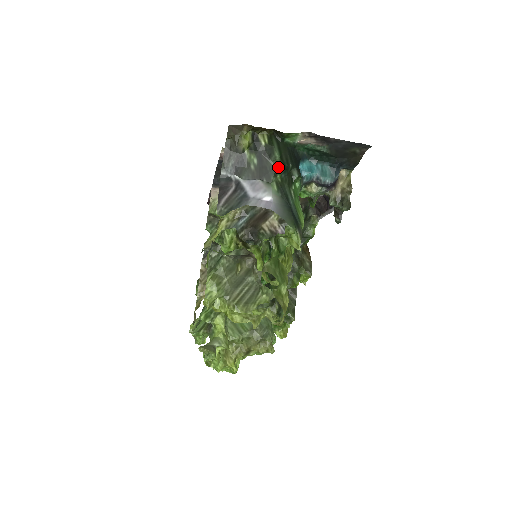
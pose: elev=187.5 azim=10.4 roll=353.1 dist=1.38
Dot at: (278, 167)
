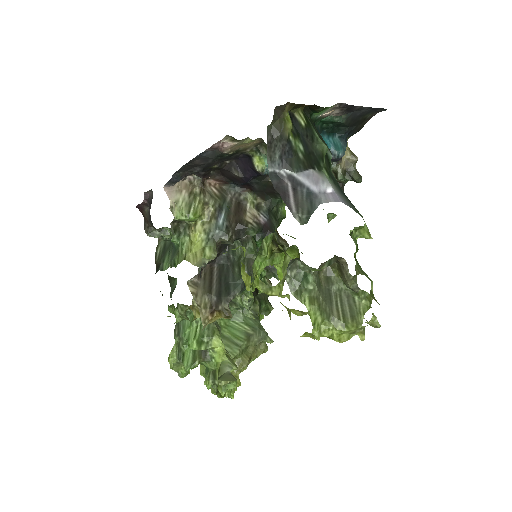
Dot at: (323, 150)
